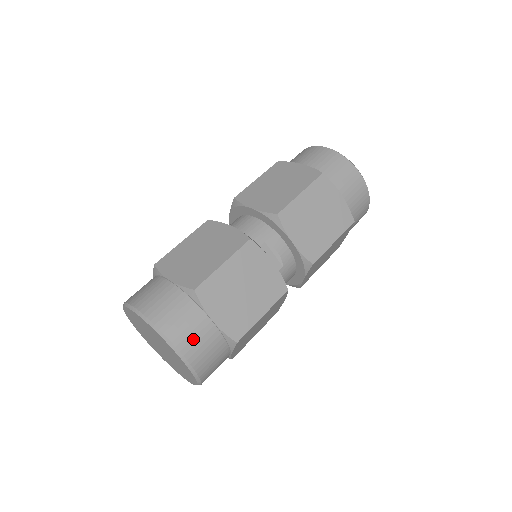
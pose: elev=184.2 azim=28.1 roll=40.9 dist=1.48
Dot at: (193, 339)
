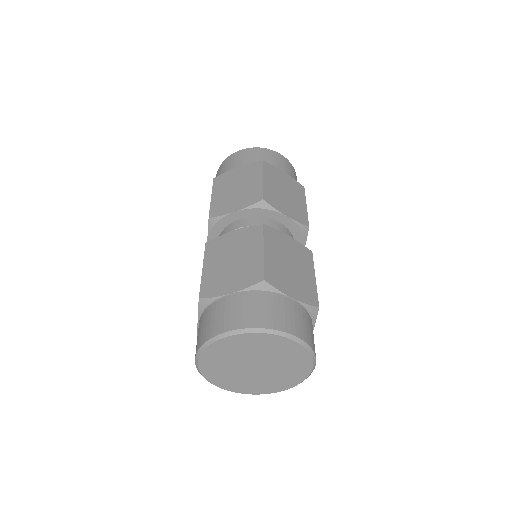
Dot at: (230, 316)
